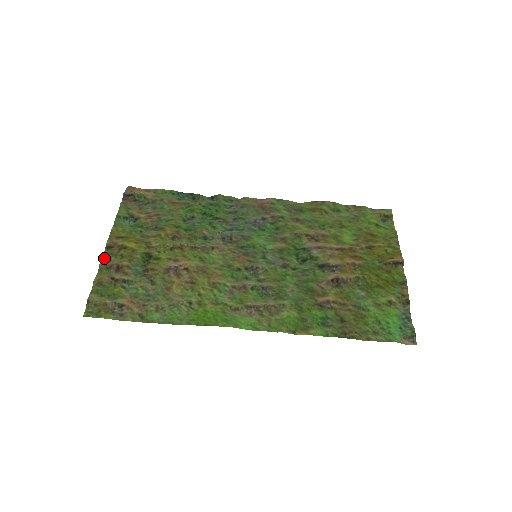
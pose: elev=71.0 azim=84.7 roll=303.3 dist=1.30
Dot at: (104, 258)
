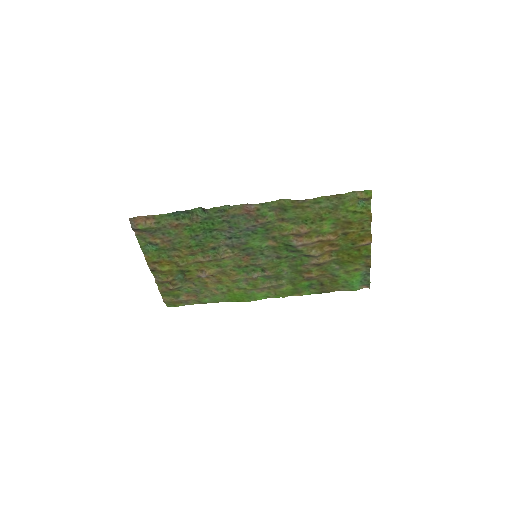
Dot at: (154, 276)
